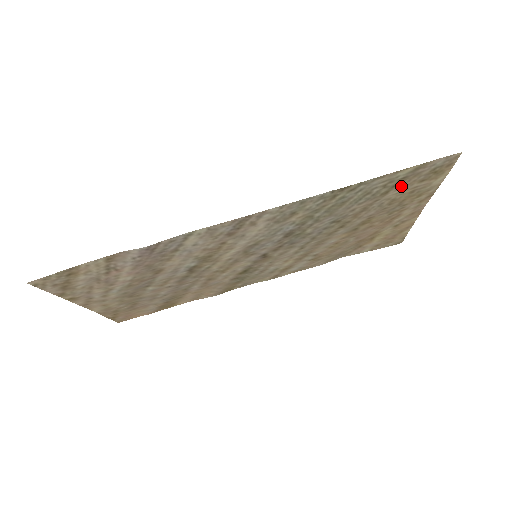
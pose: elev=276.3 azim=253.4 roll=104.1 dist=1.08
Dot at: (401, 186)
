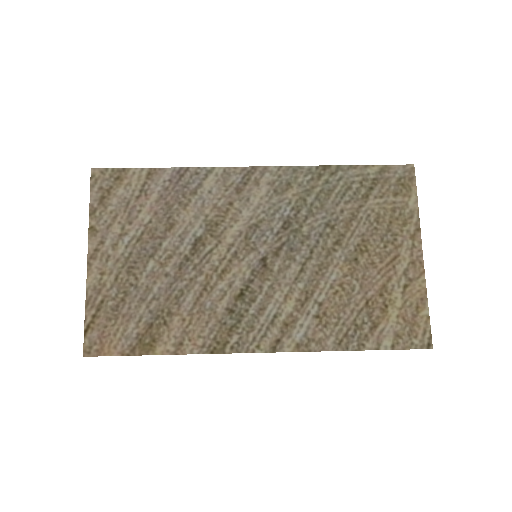
Dot at: (378, 193)
